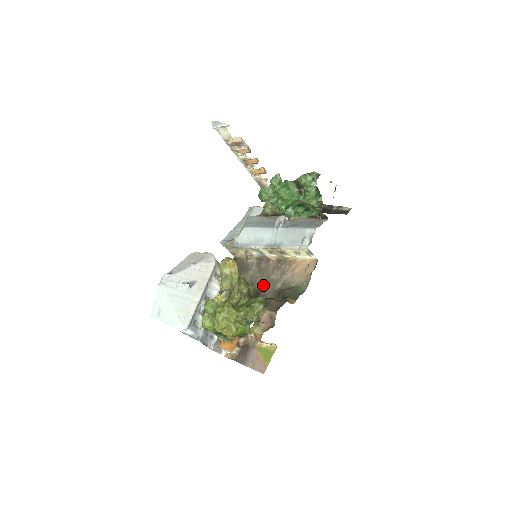
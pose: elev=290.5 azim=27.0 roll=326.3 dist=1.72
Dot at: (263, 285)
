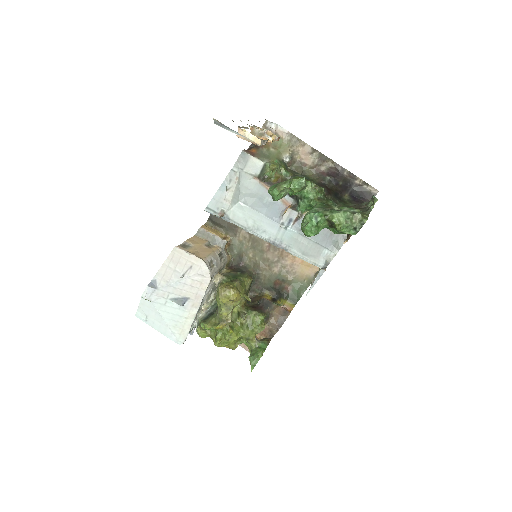
Dot at: (256, 262)
